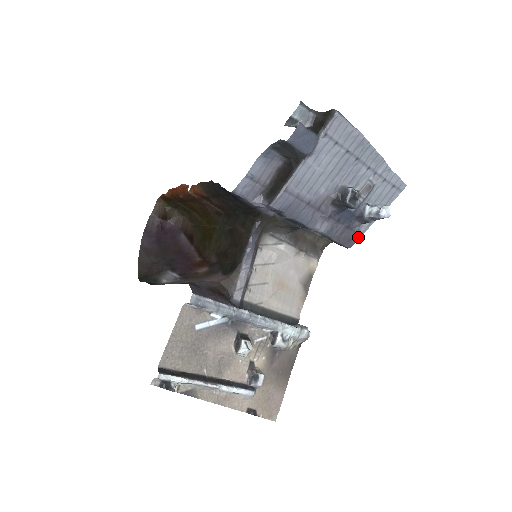
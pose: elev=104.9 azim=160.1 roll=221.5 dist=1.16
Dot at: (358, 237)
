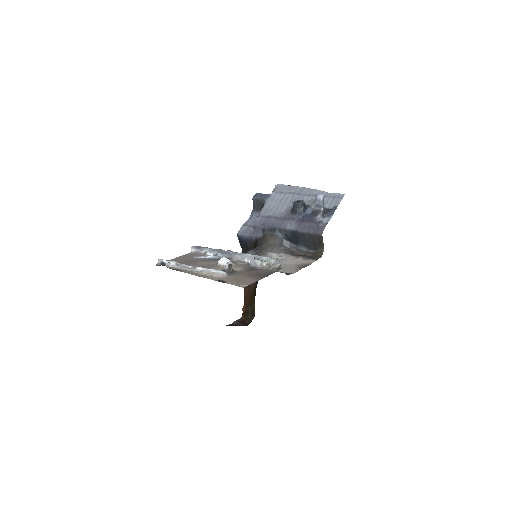
Dot at: (324, 226)
